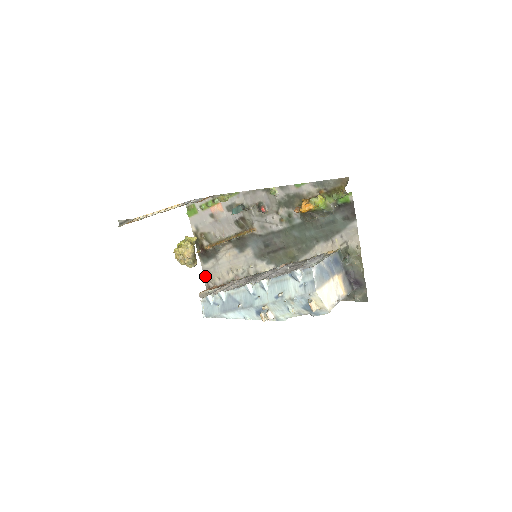
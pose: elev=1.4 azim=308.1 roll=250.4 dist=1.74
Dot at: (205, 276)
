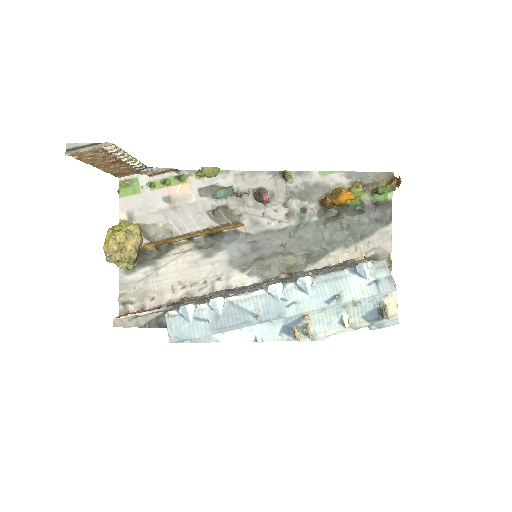
Dot at: (124, 294)
